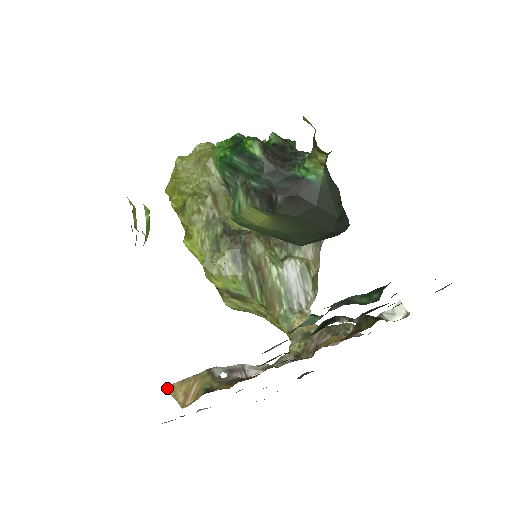
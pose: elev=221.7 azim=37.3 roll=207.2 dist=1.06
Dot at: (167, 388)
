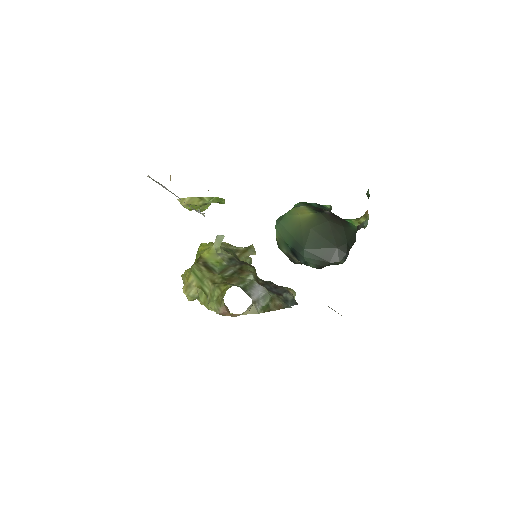
Dot at: occluded
